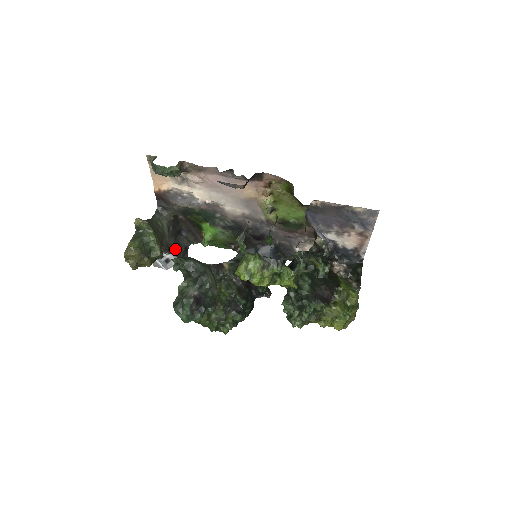
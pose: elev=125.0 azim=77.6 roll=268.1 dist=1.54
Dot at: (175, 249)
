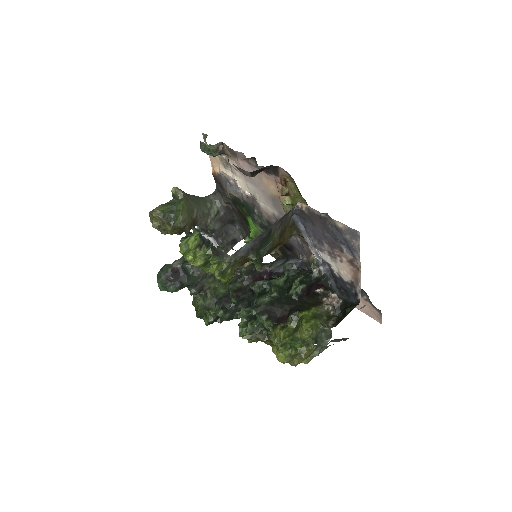
Dot at: (218, 234)
